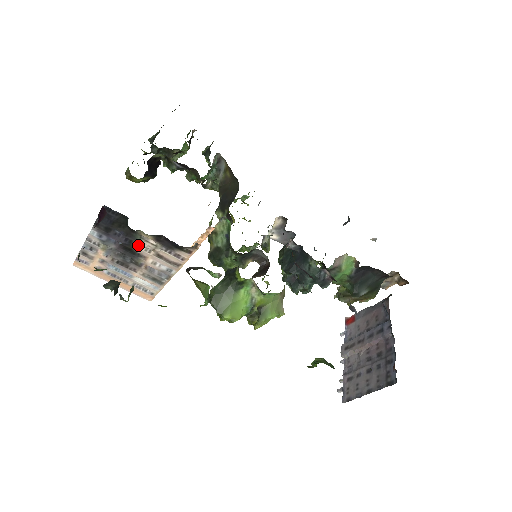
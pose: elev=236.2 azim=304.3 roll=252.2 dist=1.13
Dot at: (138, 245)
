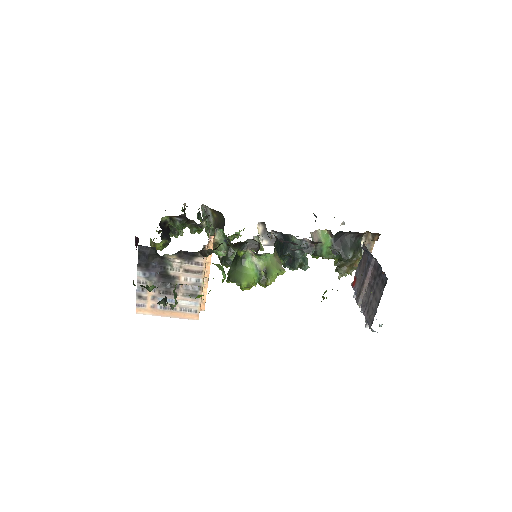
Dot at: (170, 269)
